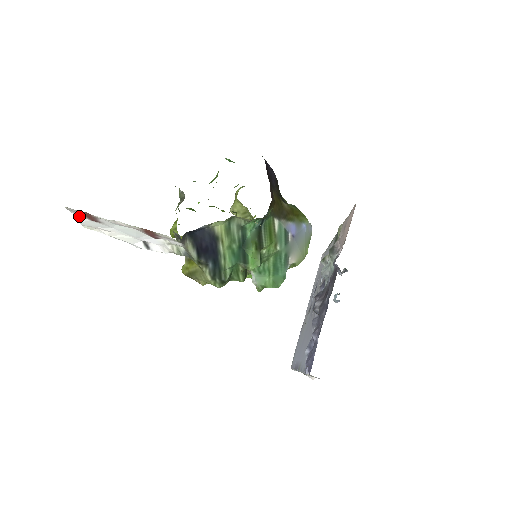
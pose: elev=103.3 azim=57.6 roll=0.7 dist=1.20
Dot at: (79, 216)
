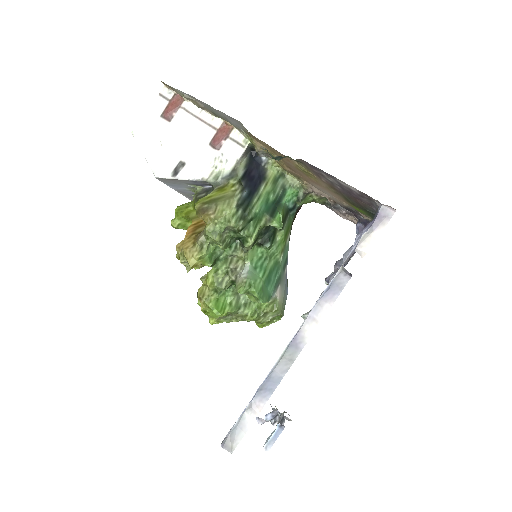
Dot at: (154, 110)
